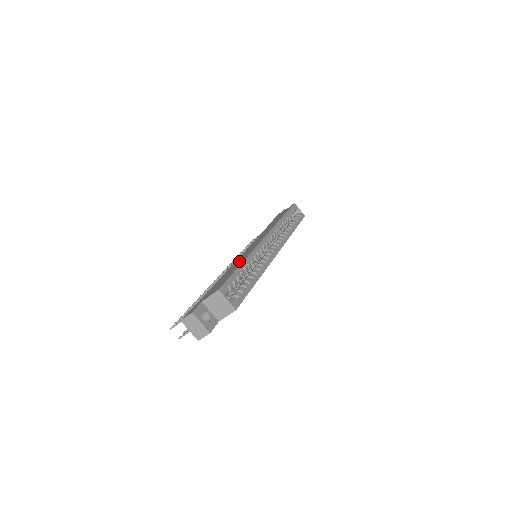
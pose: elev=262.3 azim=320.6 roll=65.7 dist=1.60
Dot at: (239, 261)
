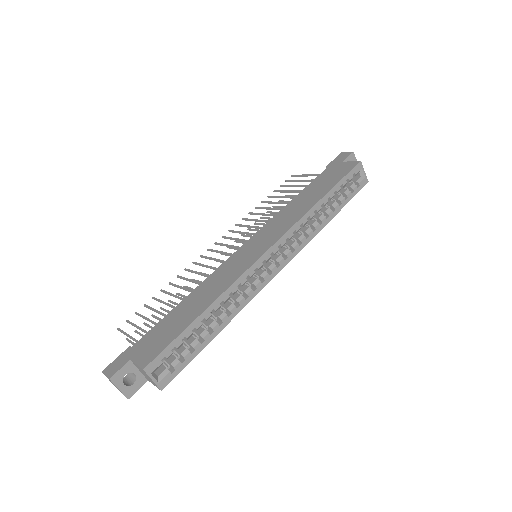
Dot at: (214, 287)
